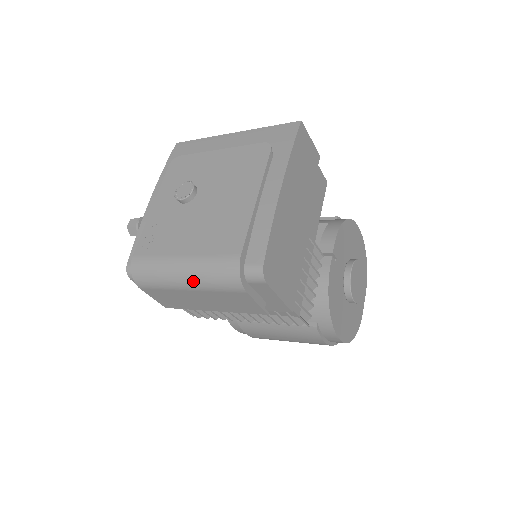
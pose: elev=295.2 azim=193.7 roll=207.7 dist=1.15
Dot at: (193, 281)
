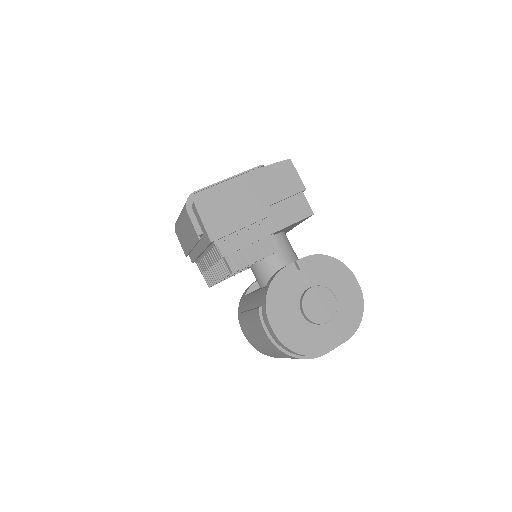
Dot at: (181, 213)
